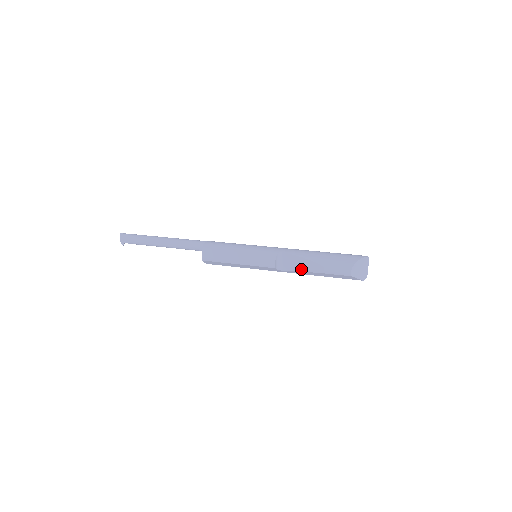
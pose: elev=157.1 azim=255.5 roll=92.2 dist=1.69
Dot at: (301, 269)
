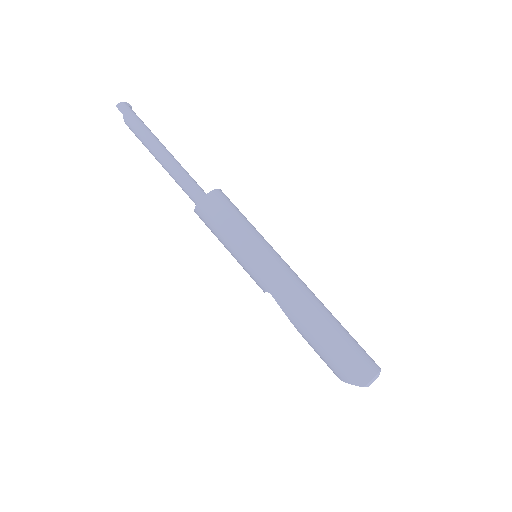
Dot at: occluded
